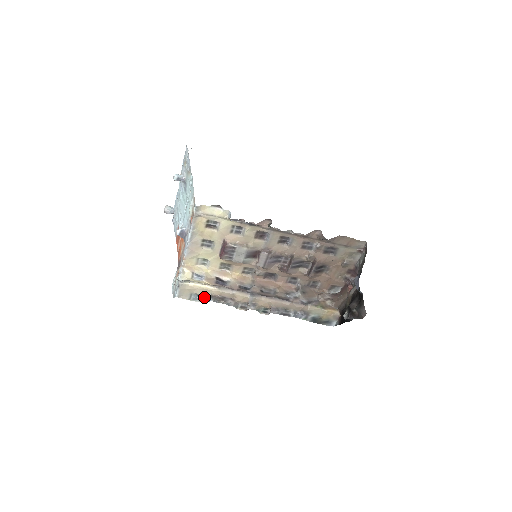
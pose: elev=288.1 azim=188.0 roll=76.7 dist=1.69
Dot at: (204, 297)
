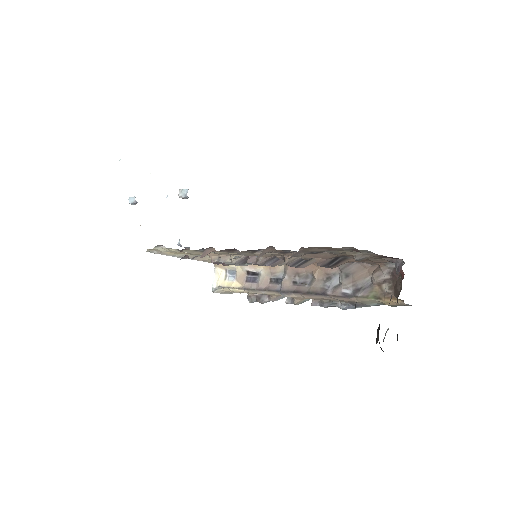
Dot at: (247, 293)
